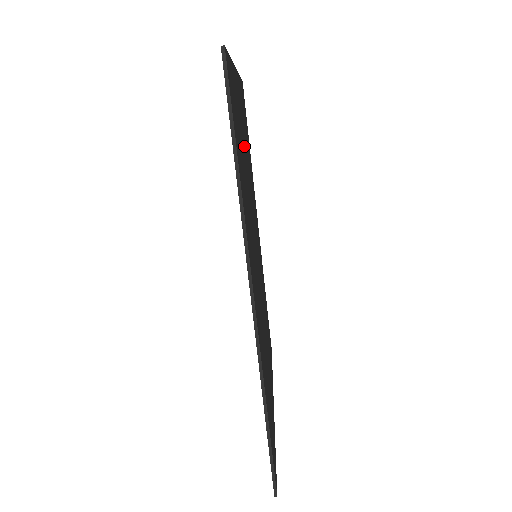
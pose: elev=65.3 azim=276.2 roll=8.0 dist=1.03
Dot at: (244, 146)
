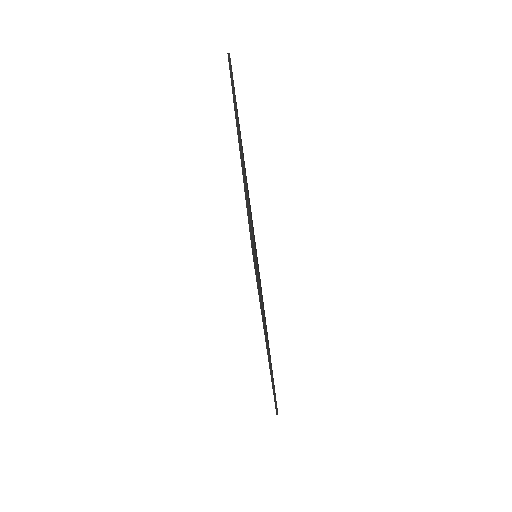
Dot at: occluded
